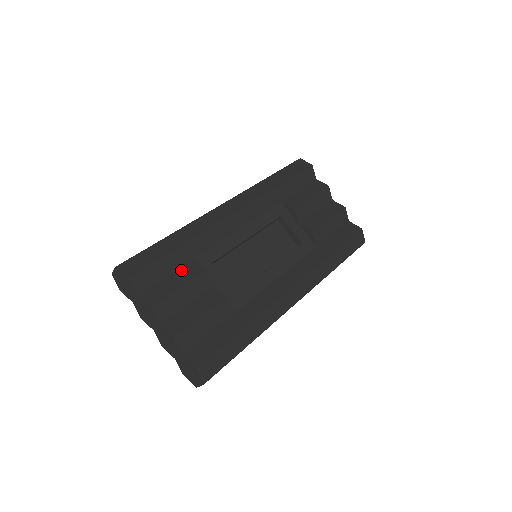
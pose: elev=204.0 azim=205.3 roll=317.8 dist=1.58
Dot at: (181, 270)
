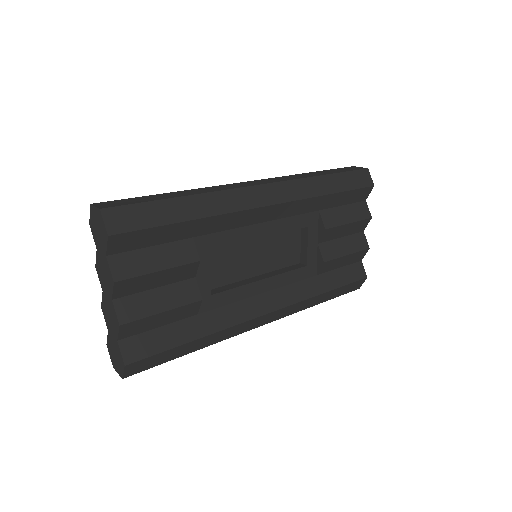
Dot at: (172, 245)
